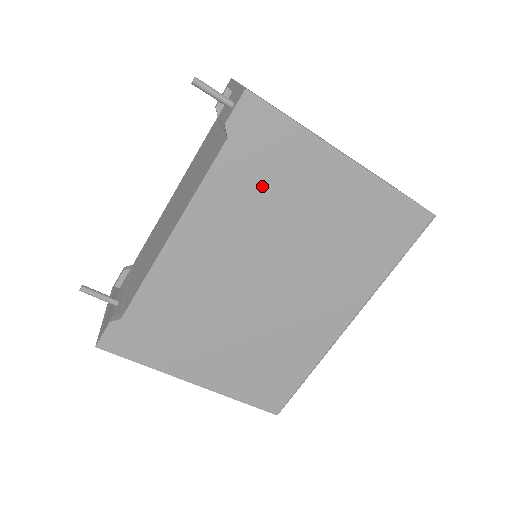
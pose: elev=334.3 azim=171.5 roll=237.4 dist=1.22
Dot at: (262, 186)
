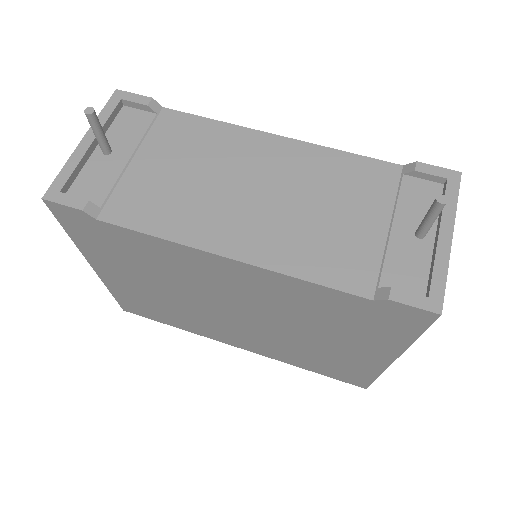
Dot at: (332, 317)
